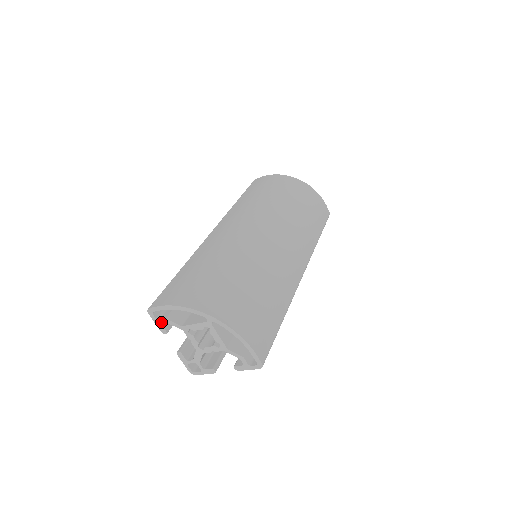
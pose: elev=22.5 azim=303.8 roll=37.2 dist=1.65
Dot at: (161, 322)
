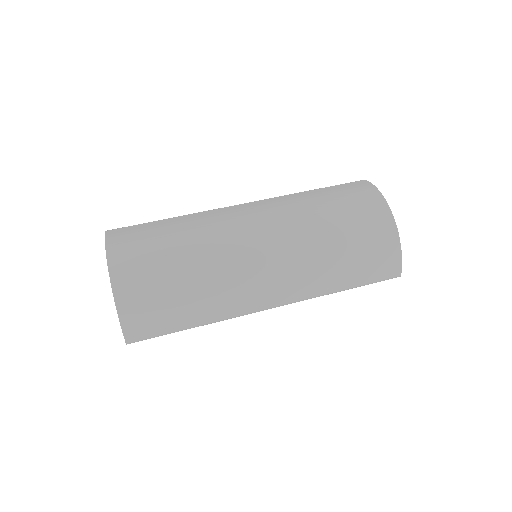
Dot at: occluded
